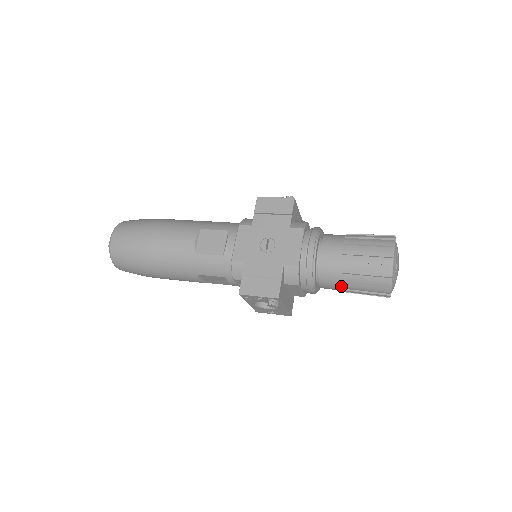
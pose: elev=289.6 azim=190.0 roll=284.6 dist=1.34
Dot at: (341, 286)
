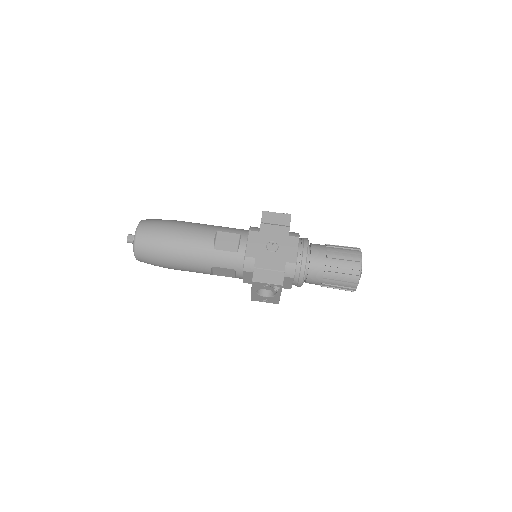
Dot at: (323, 281)
